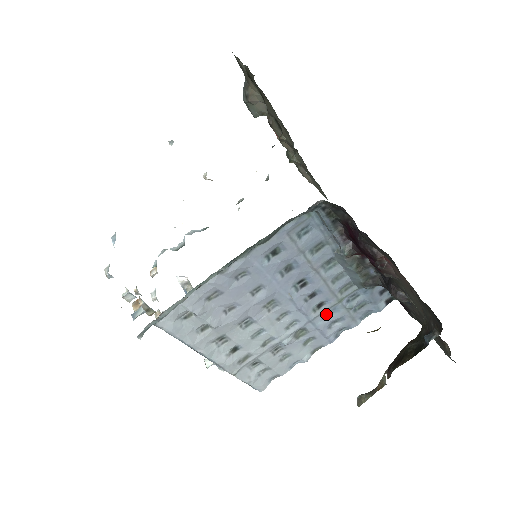
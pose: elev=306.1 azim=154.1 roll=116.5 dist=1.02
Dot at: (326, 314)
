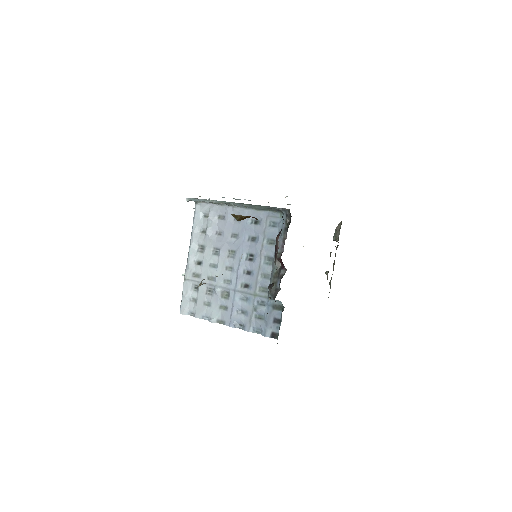
Dot at: (244, 298)
